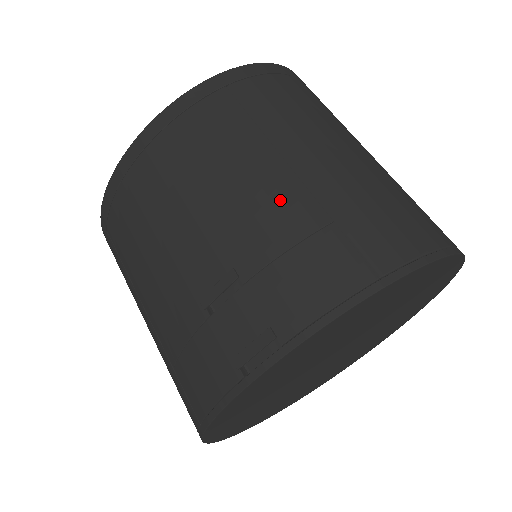
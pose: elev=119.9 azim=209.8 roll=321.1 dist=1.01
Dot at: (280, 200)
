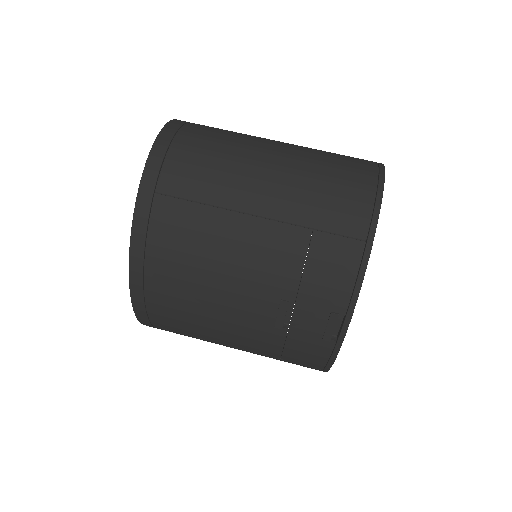
Dot at: (271, 243)
